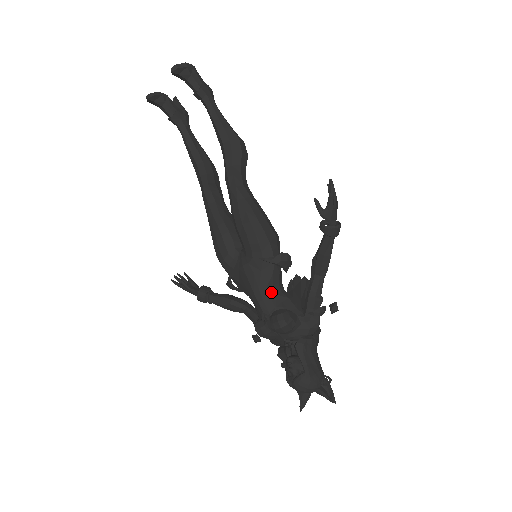
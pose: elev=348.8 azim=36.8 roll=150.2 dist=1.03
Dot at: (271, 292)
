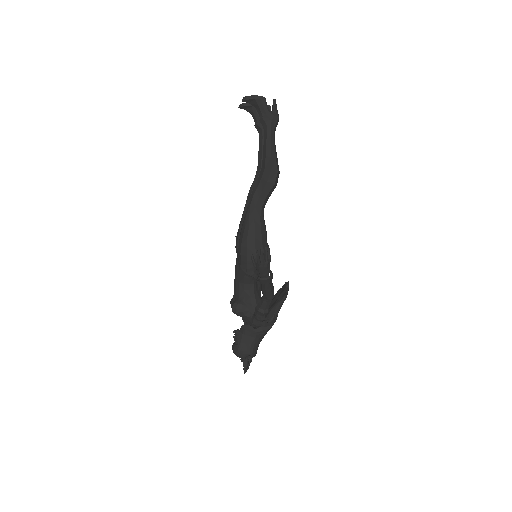
Dot at: (241, 287)
